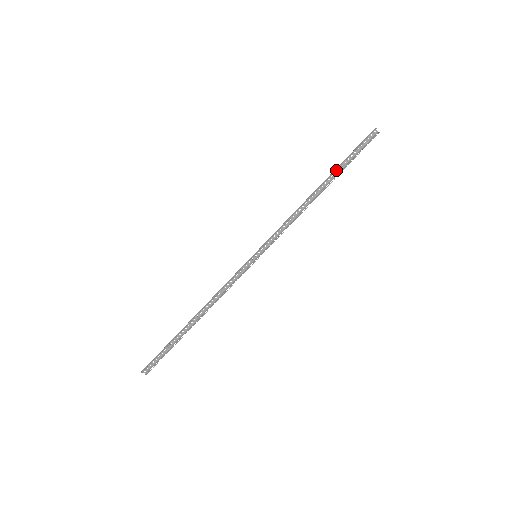
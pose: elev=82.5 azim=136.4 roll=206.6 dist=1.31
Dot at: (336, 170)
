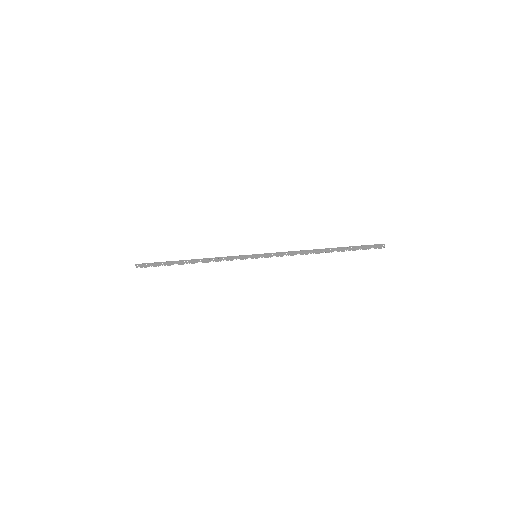
Dot at: (342, 248)
